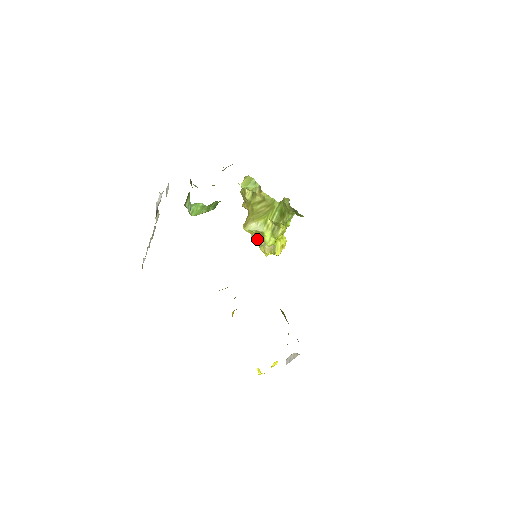
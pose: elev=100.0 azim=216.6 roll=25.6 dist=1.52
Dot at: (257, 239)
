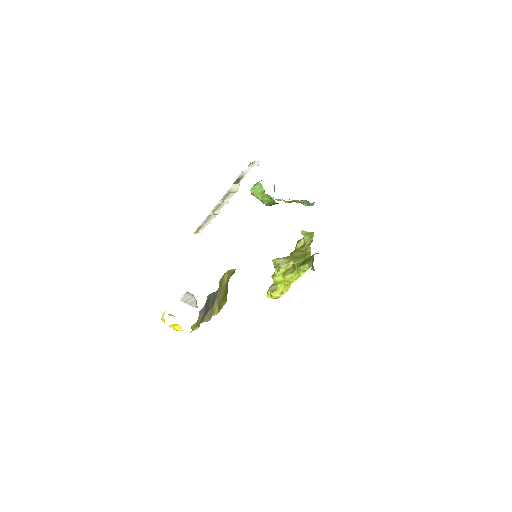
Dot at: occluded
